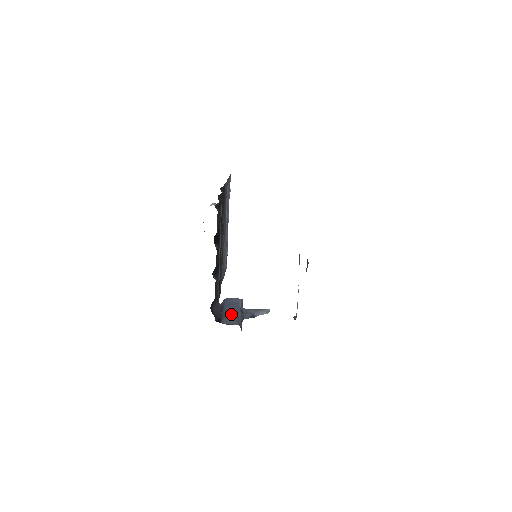
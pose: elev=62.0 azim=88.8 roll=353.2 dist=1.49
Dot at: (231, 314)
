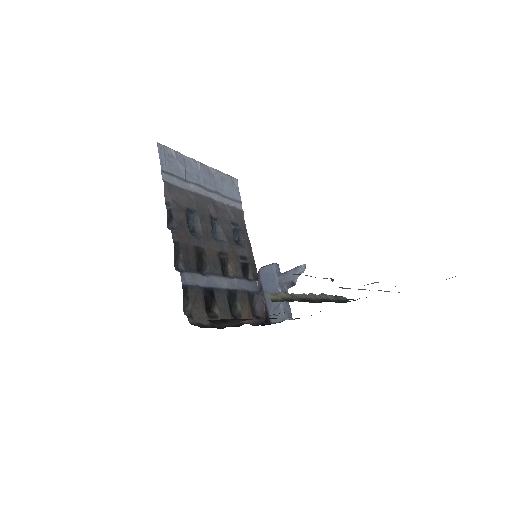
Dot at: occluded
